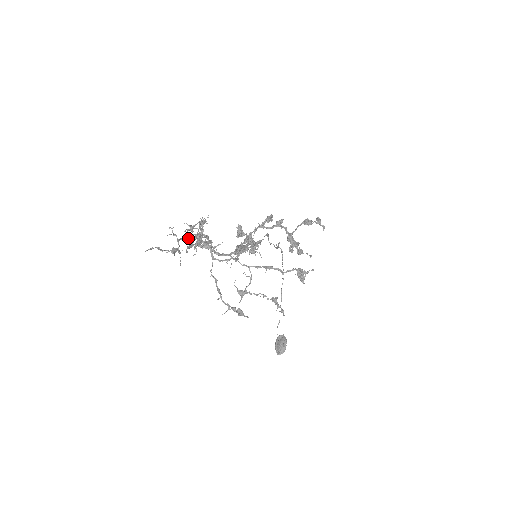
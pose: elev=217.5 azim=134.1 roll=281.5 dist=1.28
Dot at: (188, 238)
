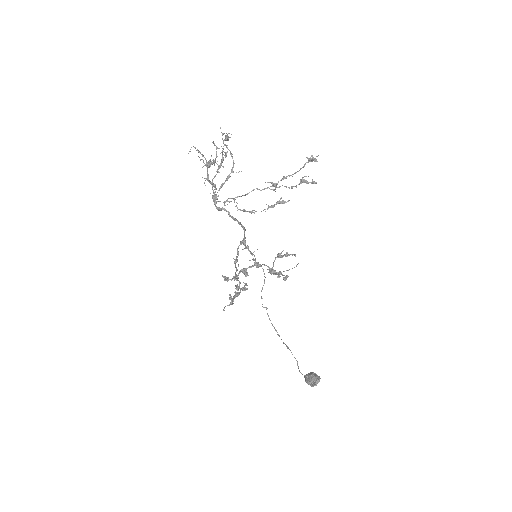
Dot at: (222, 138)
